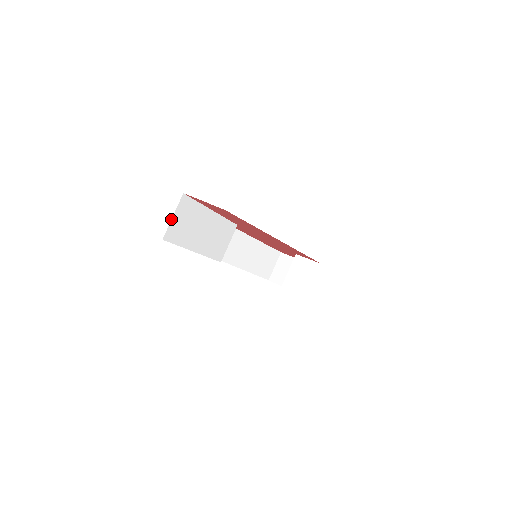
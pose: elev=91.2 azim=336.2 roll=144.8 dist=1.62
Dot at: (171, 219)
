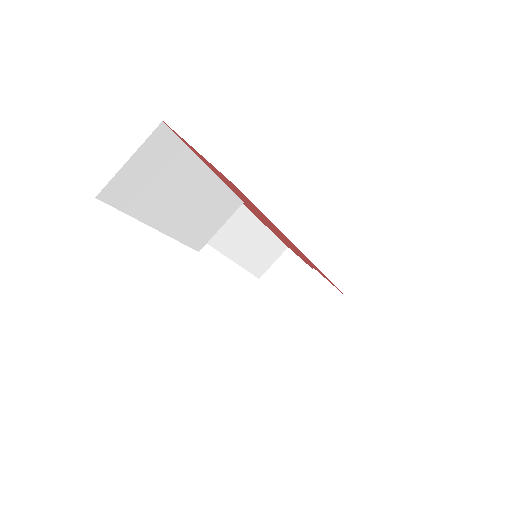
Dot at: occluded
